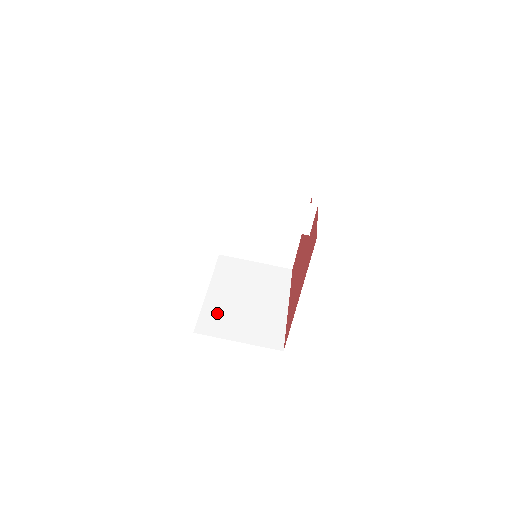
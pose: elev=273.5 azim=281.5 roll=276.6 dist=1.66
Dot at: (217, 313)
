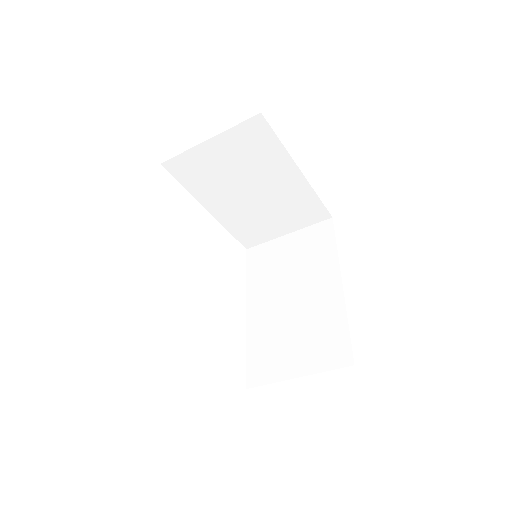
Dot at: (244, 225)
